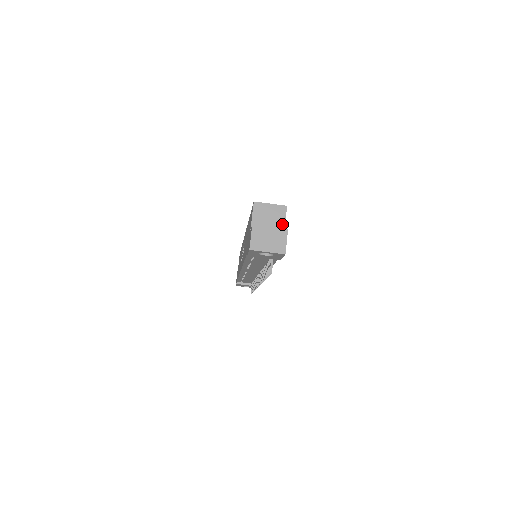
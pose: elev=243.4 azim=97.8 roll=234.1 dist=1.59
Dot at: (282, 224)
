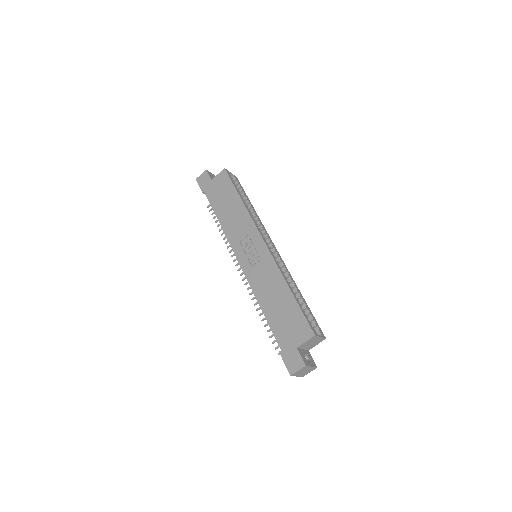
Dot at: (313, 346)
